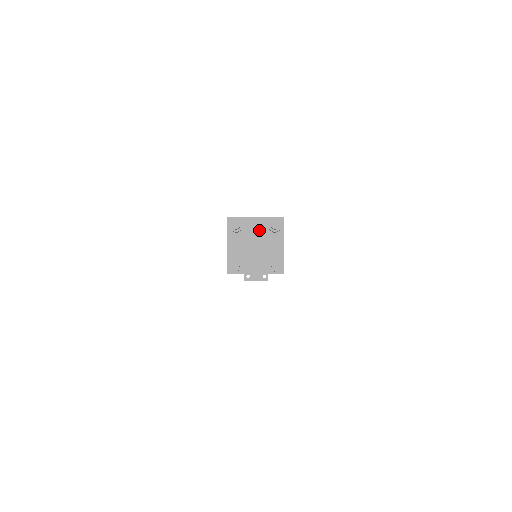
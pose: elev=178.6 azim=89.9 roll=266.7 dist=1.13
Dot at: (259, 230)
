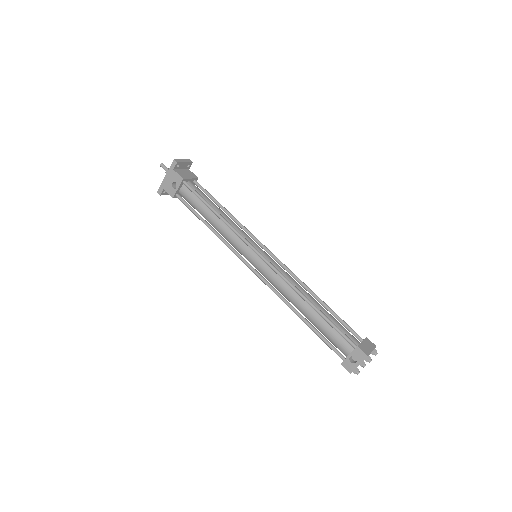
Dot at: occluded
